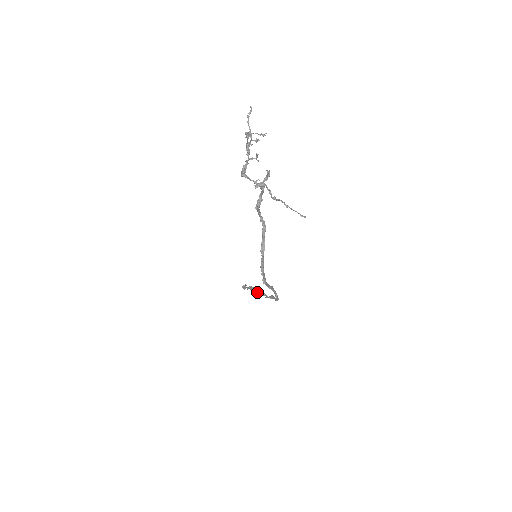
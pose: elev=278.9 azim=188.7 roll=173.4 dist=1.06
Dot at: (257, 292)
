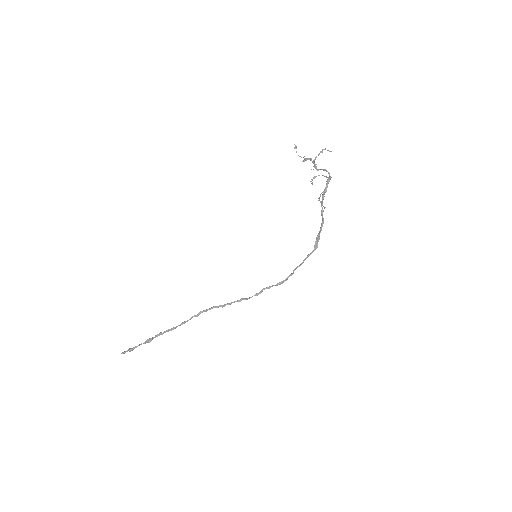
Dot at: (226, 304)
